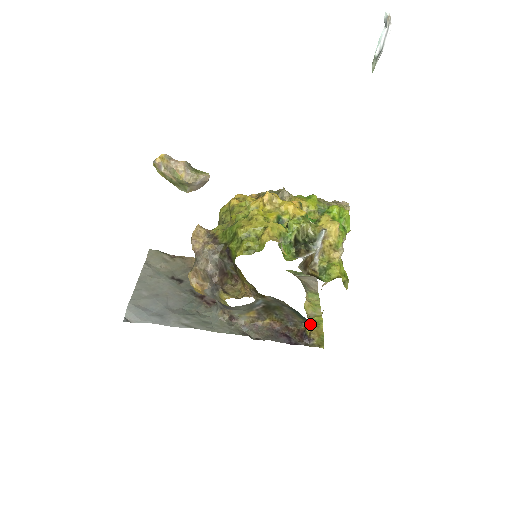
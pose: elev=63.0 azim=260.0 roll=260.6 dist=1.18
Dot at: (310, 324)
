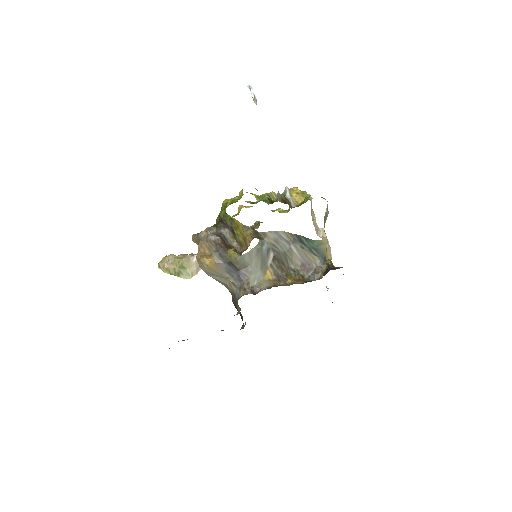
Dot at: occluded
